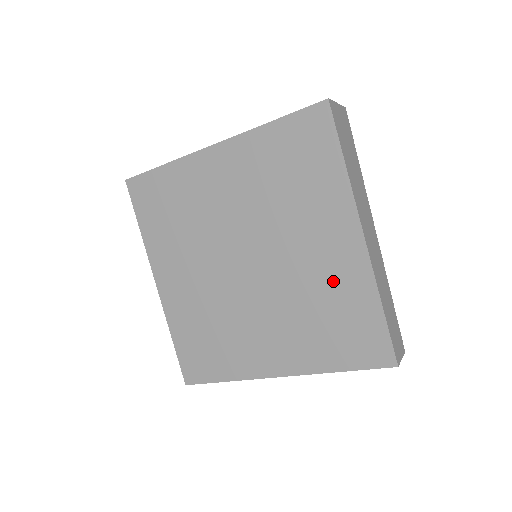
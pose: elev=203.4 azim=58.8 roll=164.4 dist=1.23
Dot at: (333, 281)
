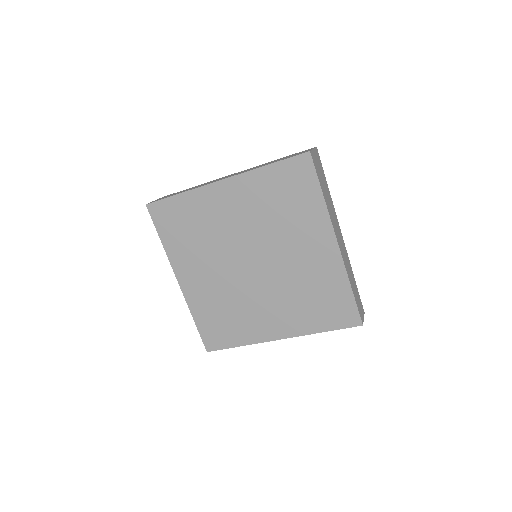
Dot at: (317, 273)
